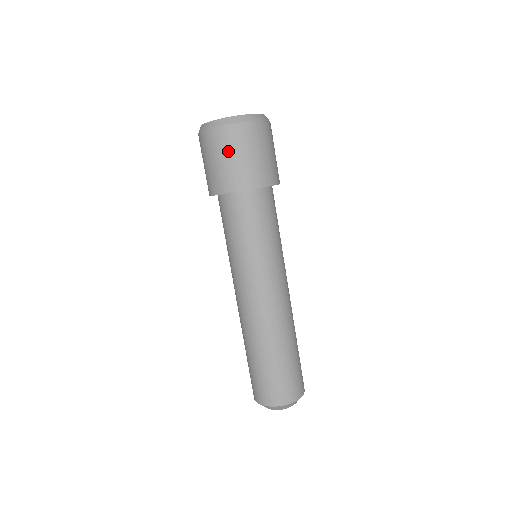
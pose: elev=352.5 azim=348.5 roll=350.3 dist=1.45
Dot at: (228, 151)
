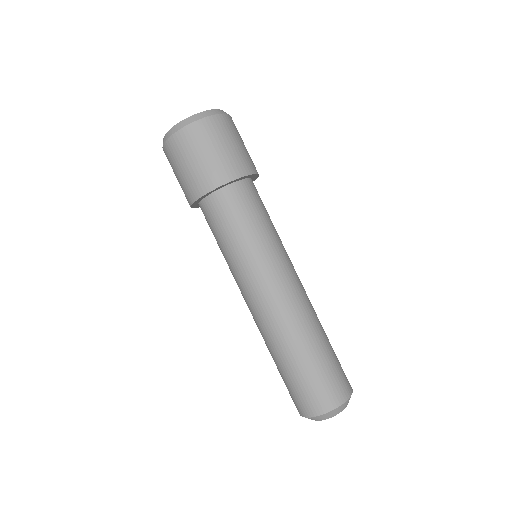
Dot at: (211, 143)
